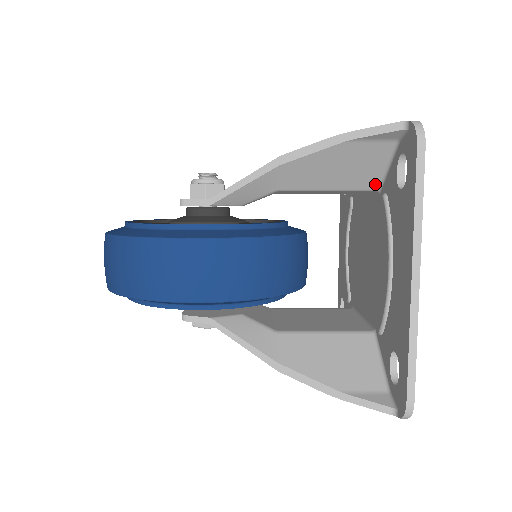
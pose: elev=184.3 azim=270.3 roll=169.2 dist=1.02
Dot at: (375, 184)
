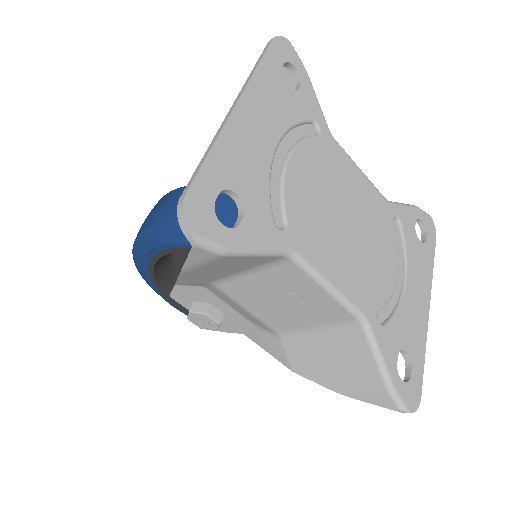
Dot at: occluded
